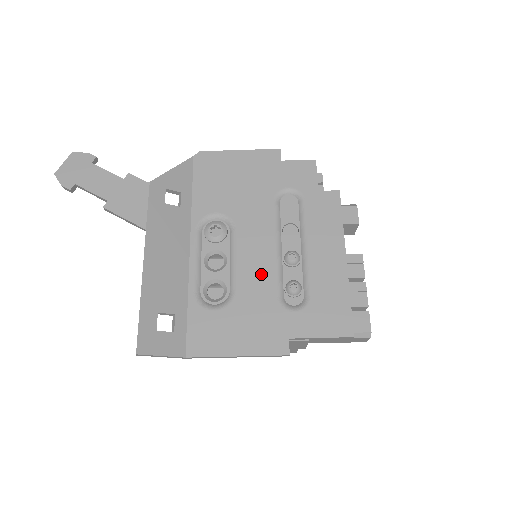
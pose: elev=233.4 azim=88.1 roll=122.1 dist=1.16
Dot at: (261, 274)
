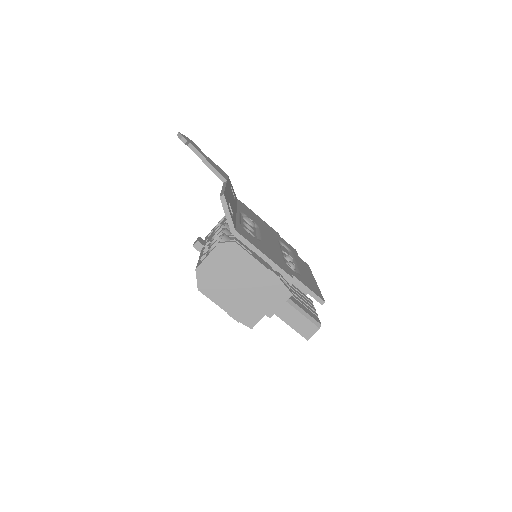
Dot at: (274, 248)
